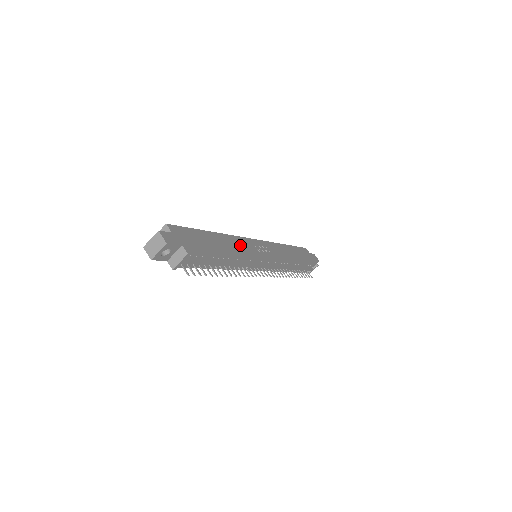
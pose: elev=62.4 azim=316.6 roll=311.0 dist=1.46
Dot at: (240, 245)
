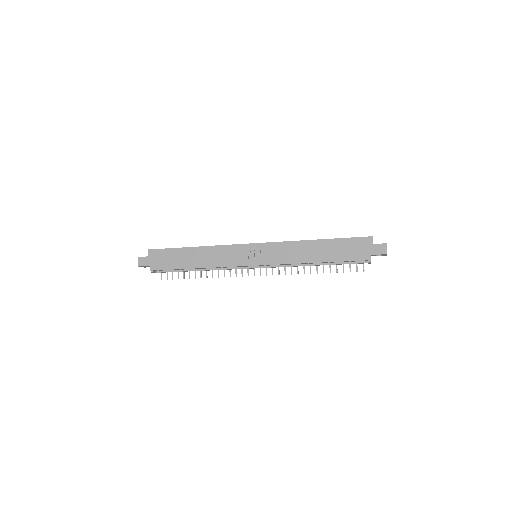
Dot at: (221, 255)
